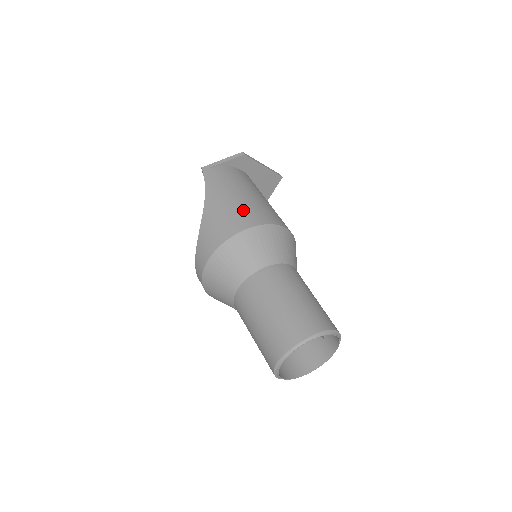
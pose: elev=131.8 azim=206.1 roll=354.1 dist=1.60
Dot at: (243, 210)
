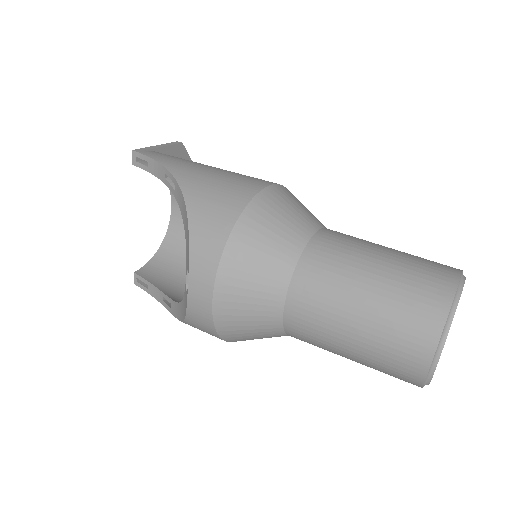
Dot at: (241, 174)
